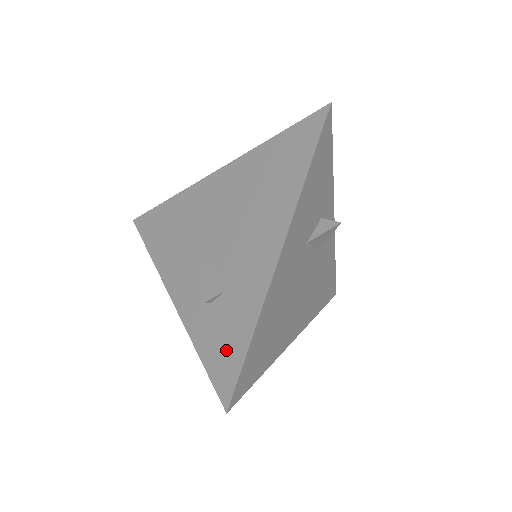
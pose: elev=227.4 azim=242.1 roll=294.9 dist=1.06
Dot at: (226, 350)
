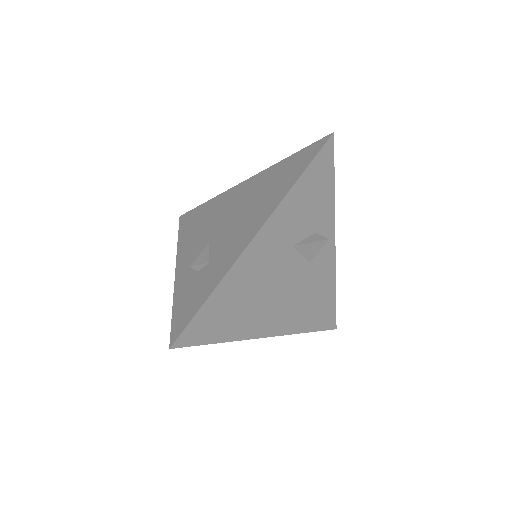
Dot at: (190, 304)
